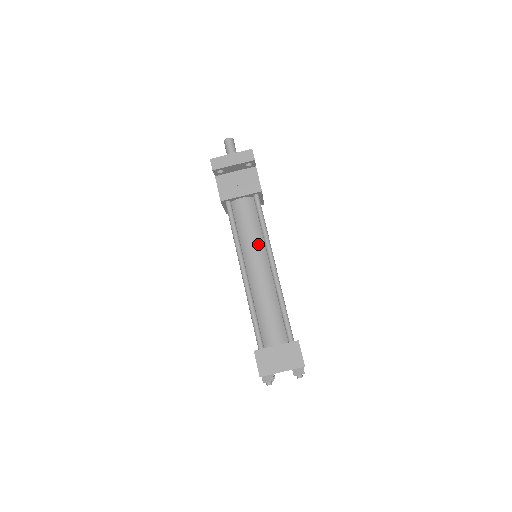
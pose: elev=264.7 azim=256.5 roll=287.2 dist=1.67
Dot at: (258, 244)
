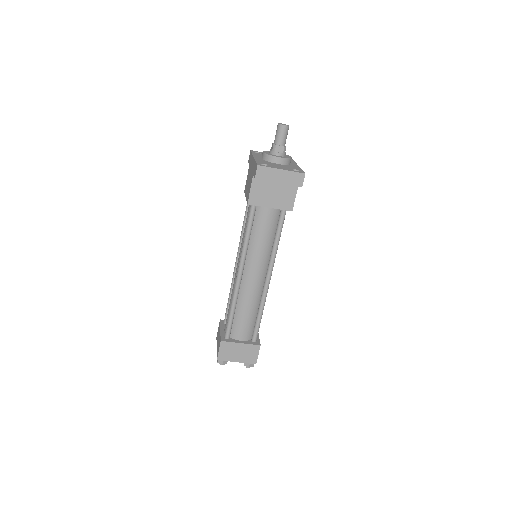
Dot at: (264, 256)
